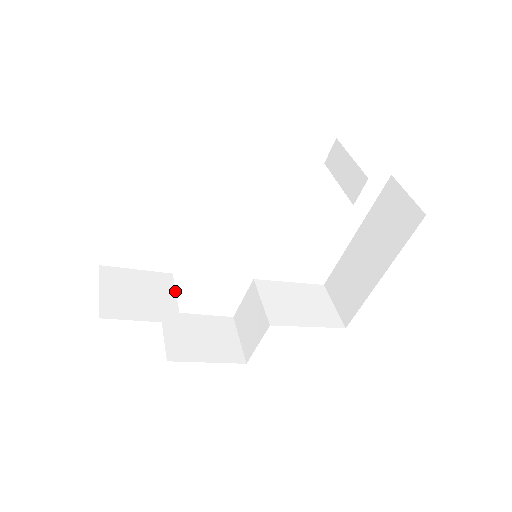
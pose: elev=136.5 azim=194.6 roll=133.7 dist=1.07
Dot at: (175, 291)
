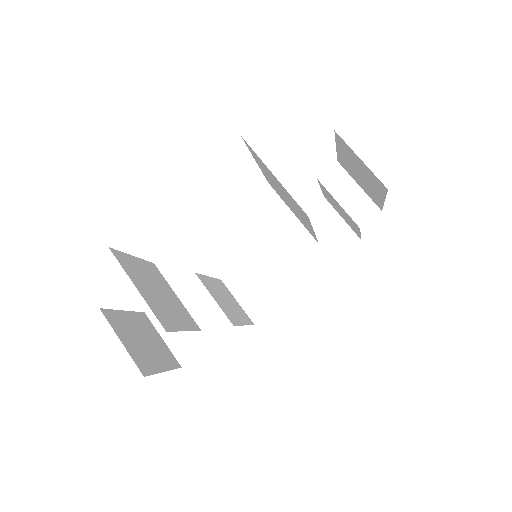
Dot at: (171, 288)
